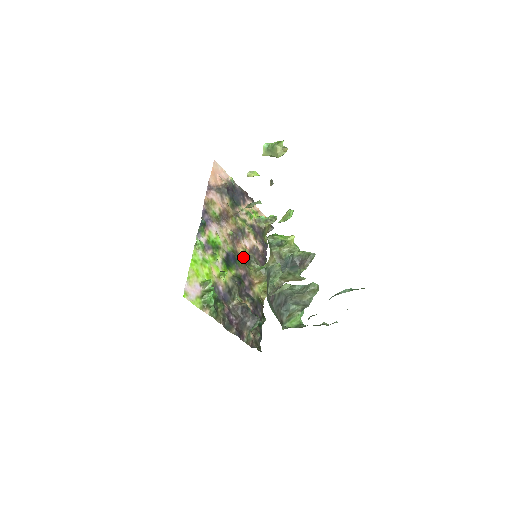
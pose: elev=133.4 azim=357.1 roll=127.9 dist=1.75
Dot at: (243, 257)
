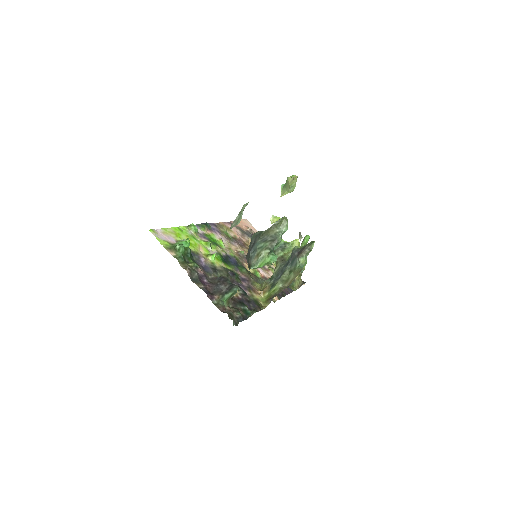
Dot at: (251, 273)
